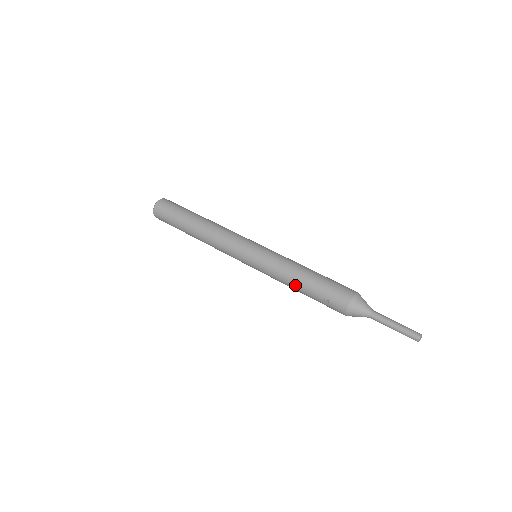
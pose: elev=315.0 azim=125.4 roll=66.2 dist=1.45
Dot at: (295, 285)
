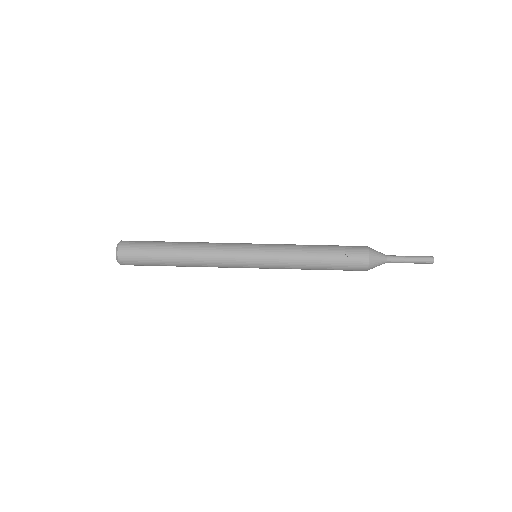
Dot at: (312, 259)
